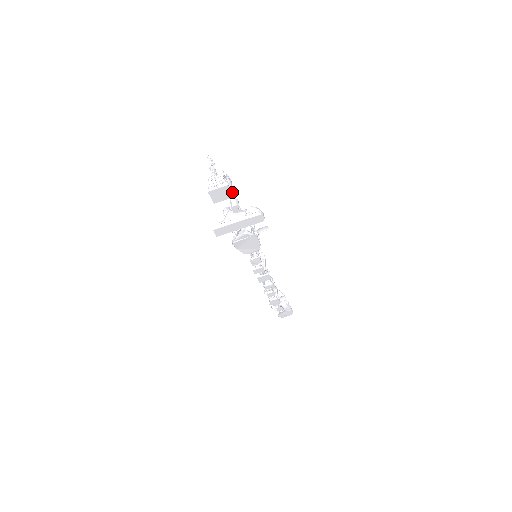
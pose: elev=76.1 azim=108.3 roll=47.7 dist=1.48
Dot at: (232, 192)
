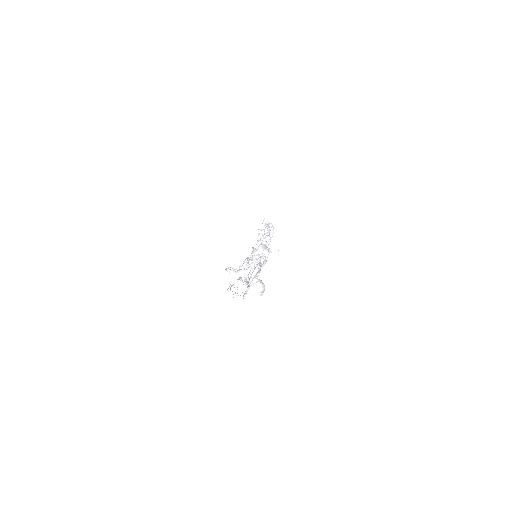
Dot at: occluded
